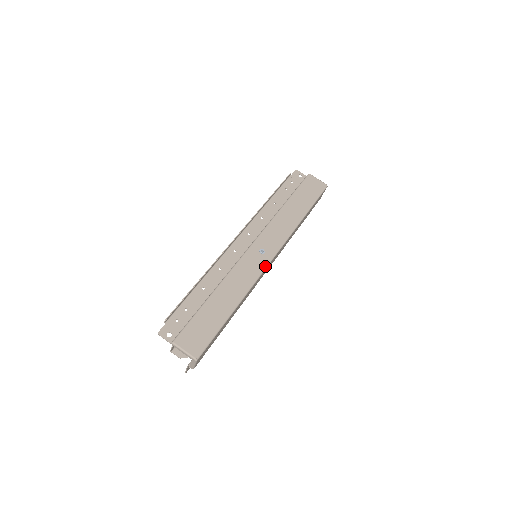
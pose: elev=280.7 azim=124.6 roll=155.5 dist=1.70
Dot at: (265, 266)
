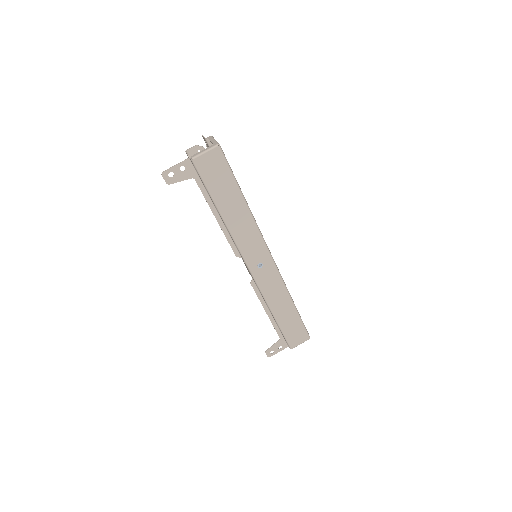
Dot at: (268, 248)
